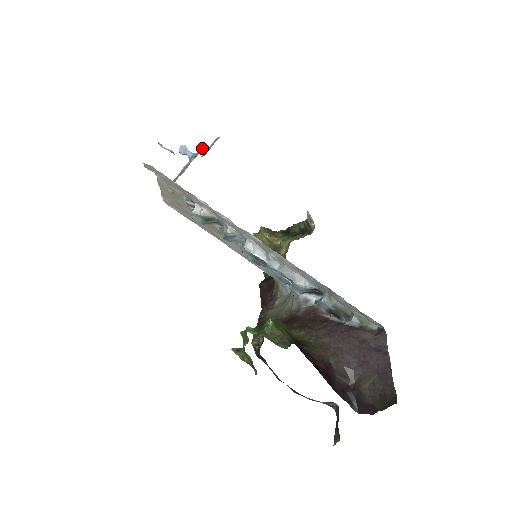
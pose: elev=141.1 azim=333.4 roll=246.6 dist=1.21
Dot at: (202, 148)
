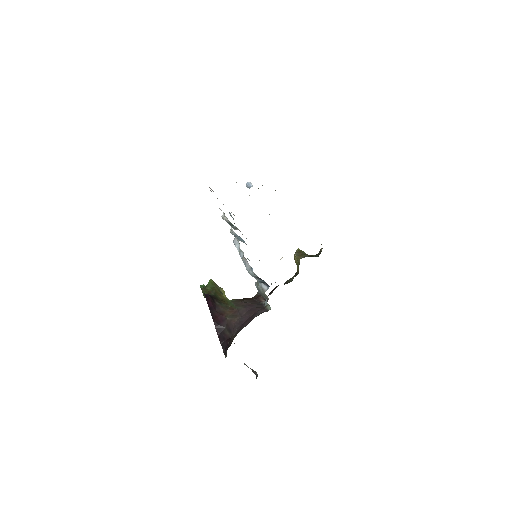
Dot at: occluded
